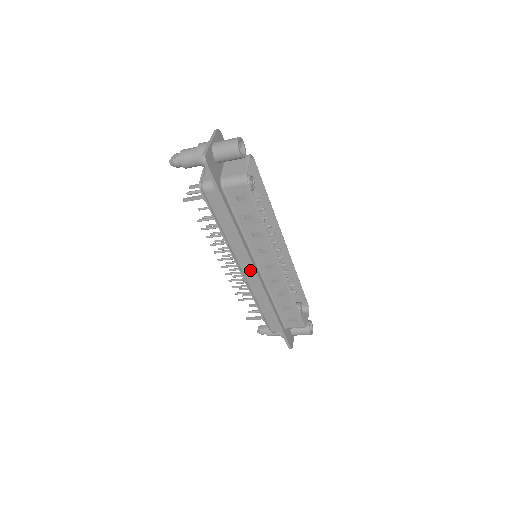
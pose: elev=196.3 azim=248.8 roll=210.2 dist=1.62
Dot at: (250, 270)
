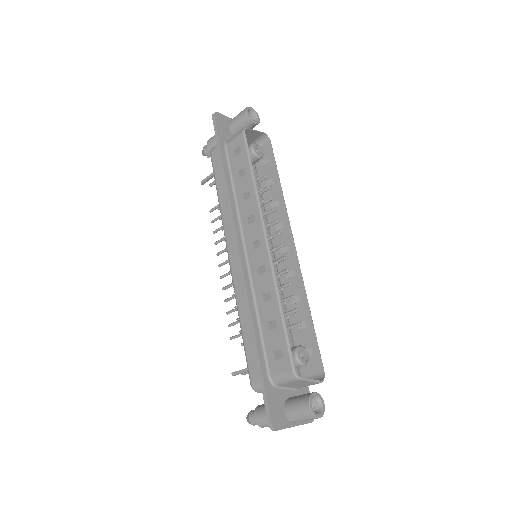
Dot at: (236, 252)
